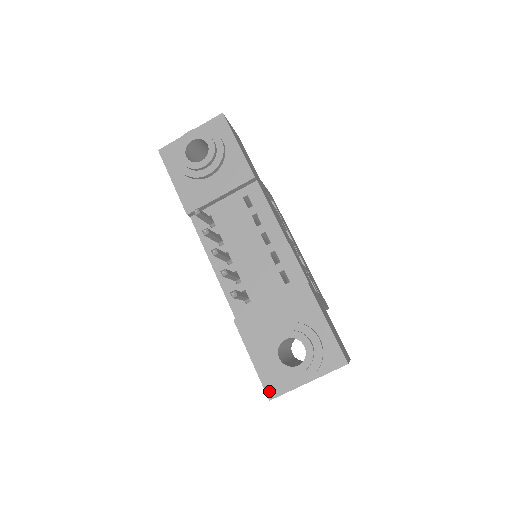
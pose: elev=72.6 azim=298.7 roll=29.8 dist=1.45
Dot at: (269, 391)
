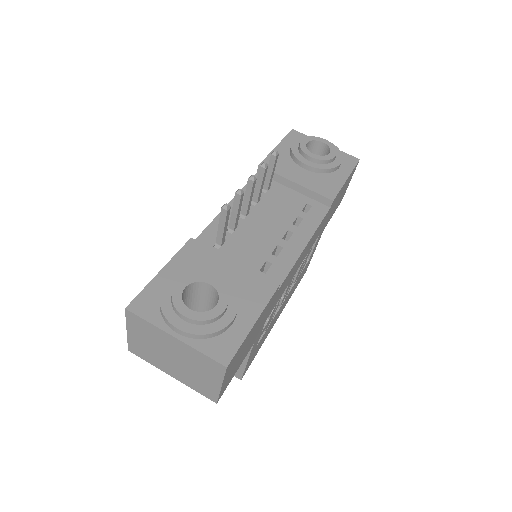
Dot at: (137, 303)
